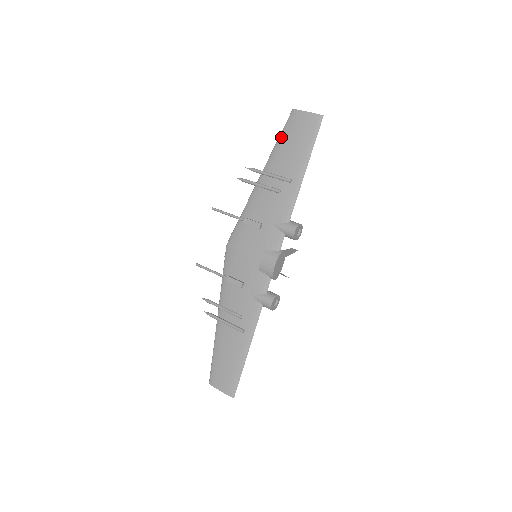
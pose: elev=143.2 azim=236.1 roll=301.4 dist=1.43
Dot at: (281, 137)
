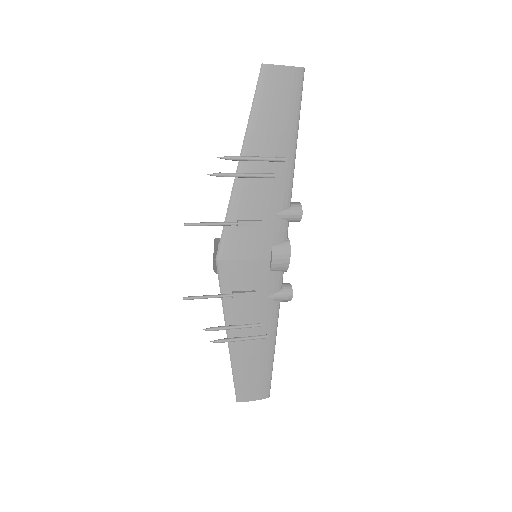
Dot at: (256, 106)
